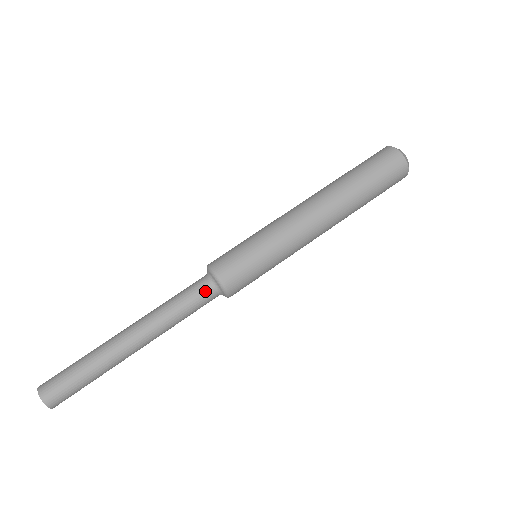
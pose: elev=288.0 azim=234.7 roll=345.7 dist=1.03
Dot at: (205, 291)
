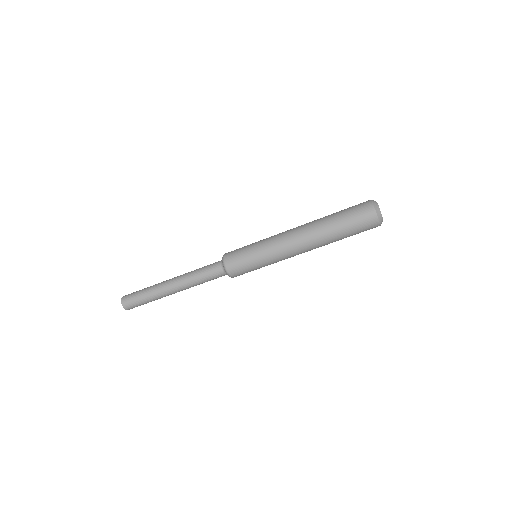
Dot at: occluded
